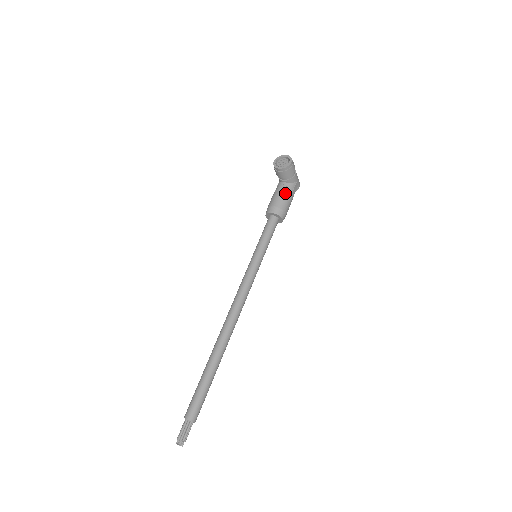
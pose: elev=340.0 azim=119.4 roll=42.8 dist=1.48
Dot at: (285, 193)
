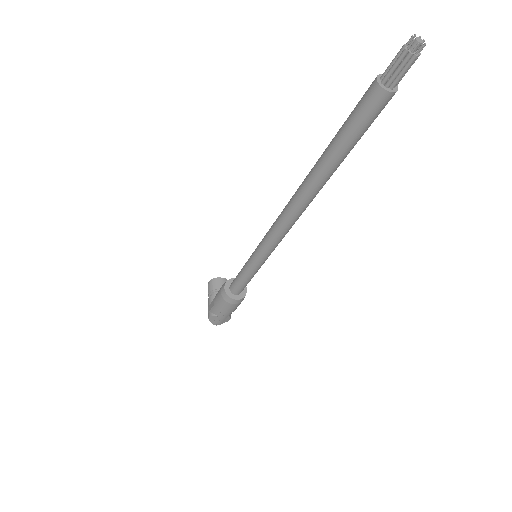
Dot at: occluded
